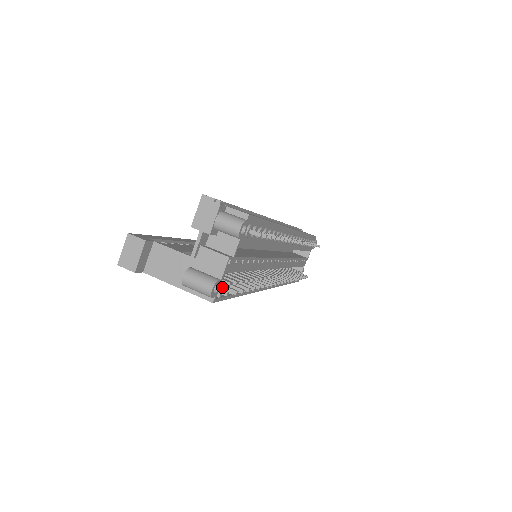
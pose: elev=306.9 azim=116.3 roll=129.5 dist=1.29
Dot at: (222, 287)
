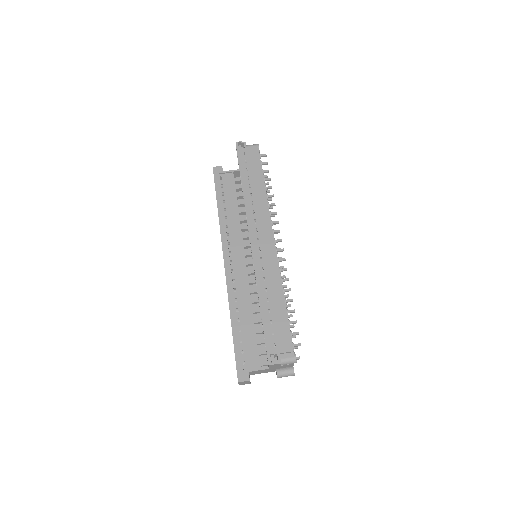
Dot at: occluded
